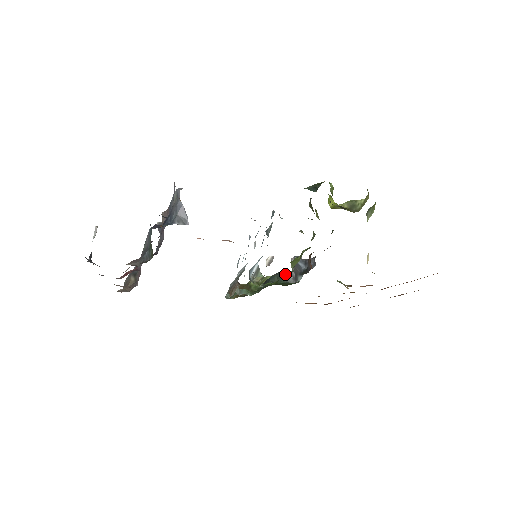
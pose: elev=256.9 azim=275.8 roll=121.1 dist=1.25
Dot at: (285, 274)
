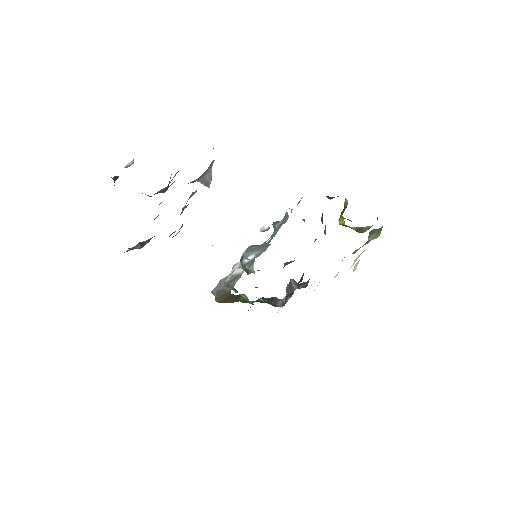
Dot at: occluded
